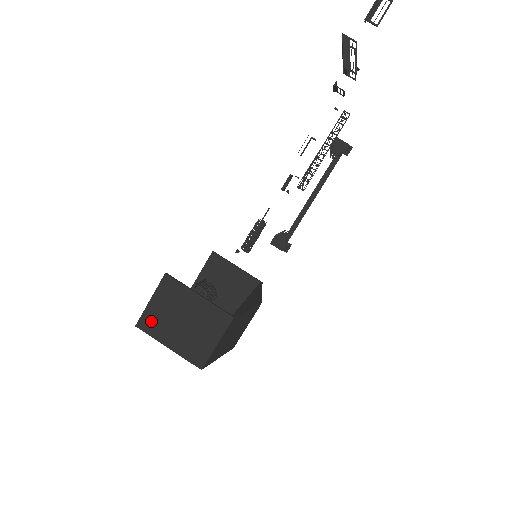
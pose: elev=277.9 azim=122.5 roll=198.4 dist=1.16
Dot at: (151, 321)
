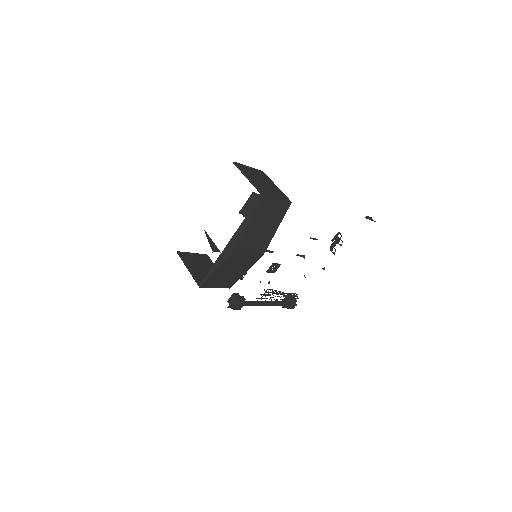
Dot at: (245, 168)
